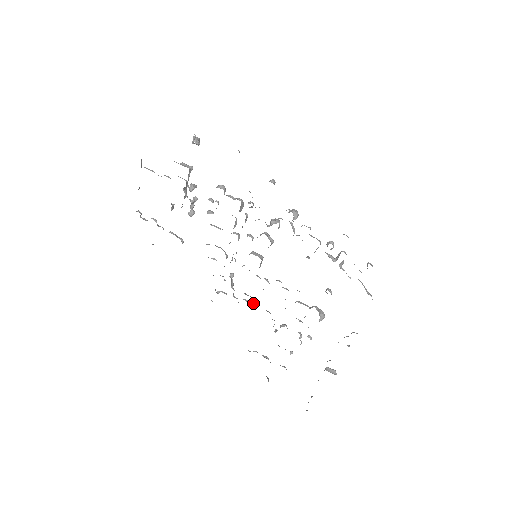
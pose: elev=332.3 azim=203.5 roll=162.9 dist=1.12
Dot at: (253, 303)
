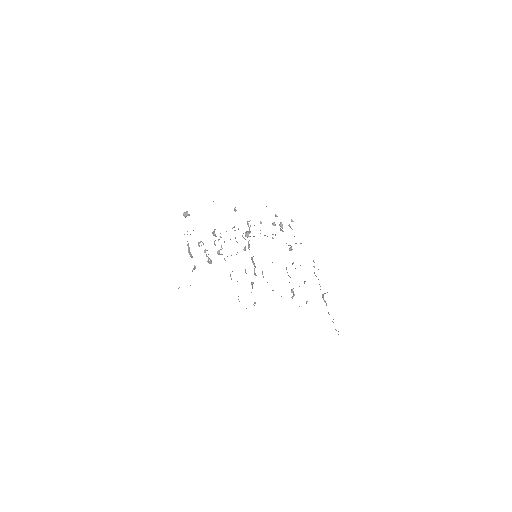
Dot at: (273, 290)
